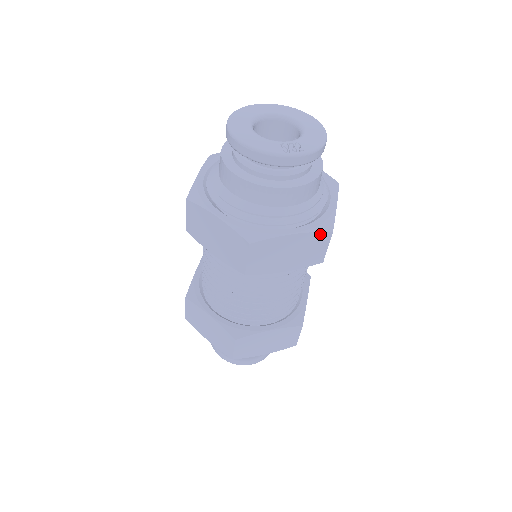
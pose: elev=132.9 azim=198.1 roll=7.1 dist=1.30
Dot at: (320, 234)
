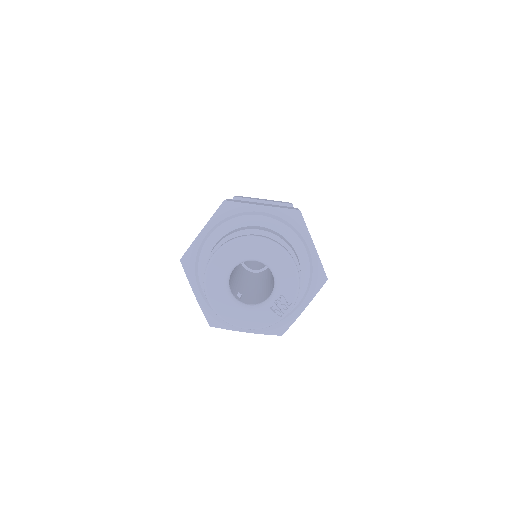
Dot at: (320, 288)
